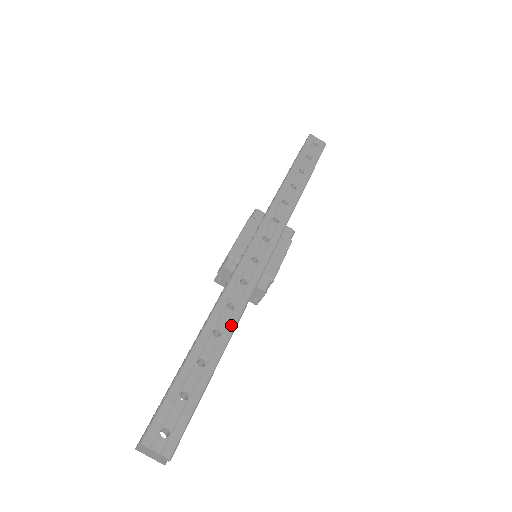
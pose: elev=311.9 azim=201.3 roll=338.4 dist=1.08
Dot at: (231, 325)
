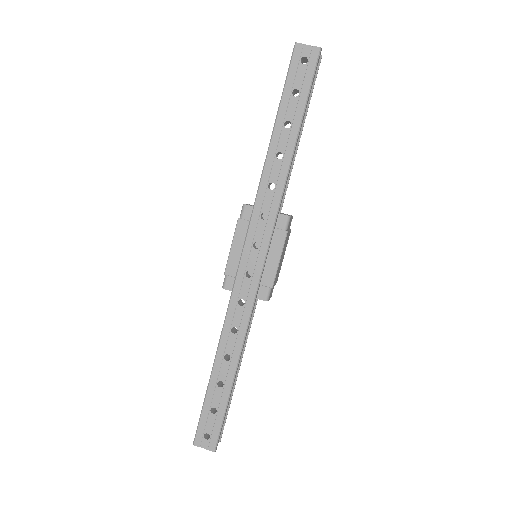
Dot at: (237, 348)
